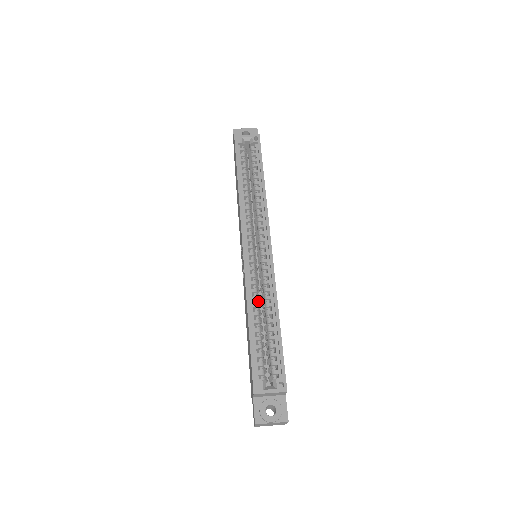
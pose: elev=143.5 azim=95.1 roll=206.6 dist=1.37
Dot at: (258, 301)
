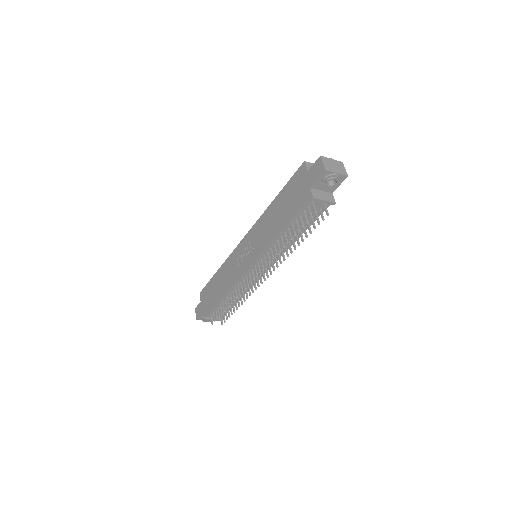
Dot at: occluded
